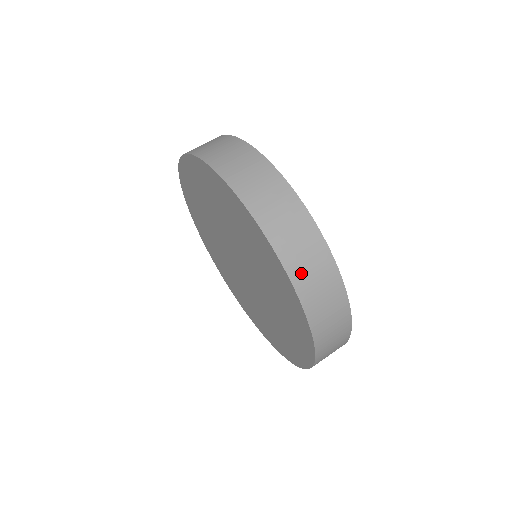
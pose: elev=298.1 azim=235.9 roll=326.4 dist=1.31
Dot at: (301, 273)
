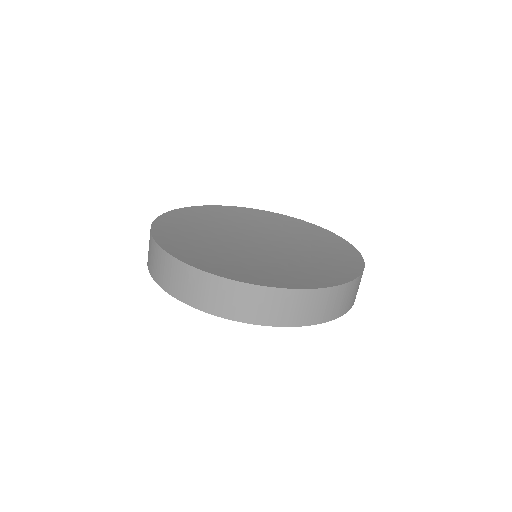
Dot at: occluded
